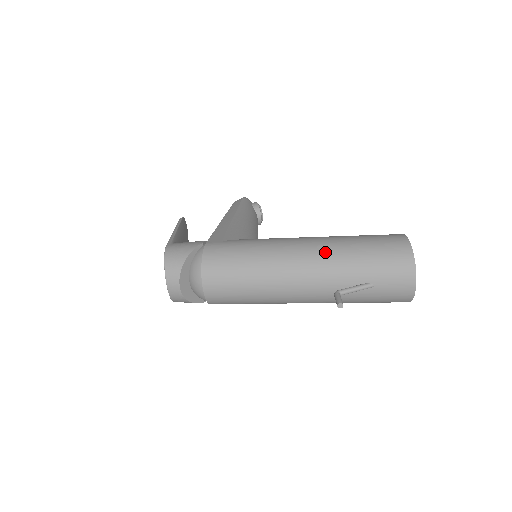
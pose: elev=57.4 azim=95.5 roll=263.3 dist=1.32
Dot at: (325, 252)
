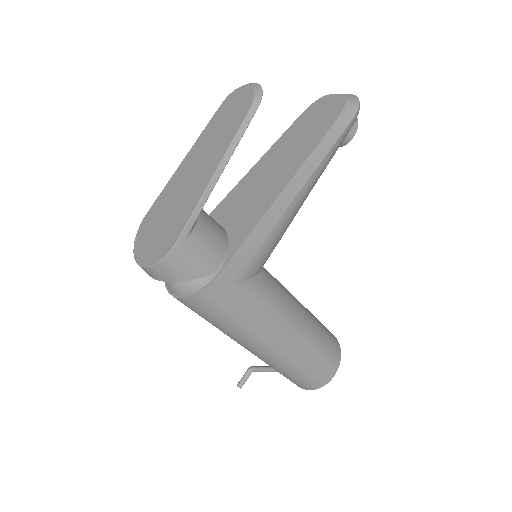
Dot at: (282, 357)
